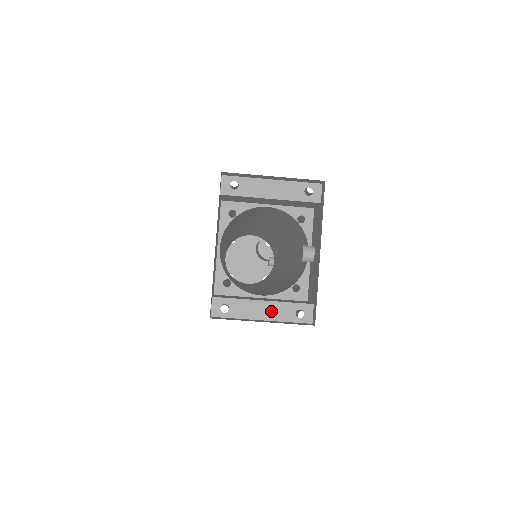
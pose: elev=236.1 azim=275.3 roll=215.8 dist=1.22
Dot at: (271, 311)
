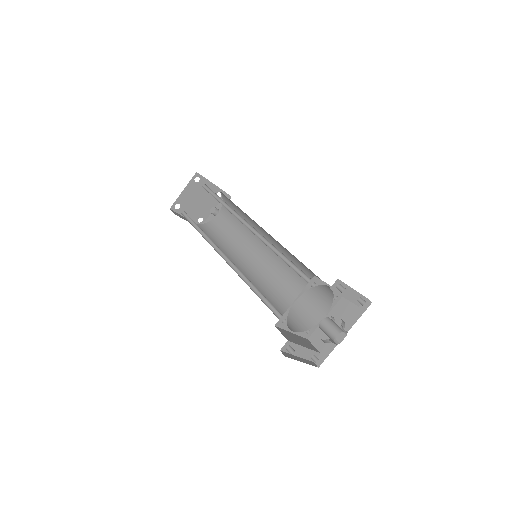
Dot at: (304, 353)
